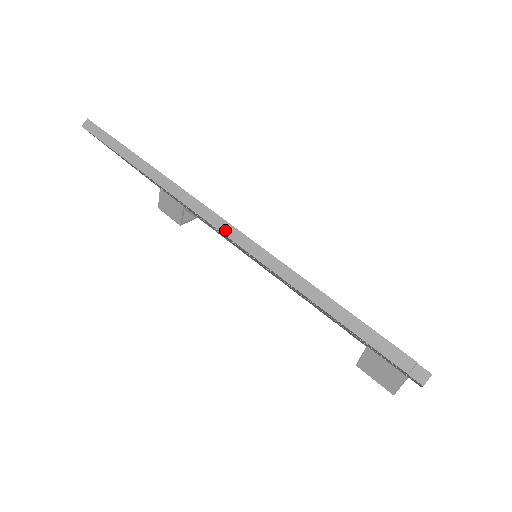
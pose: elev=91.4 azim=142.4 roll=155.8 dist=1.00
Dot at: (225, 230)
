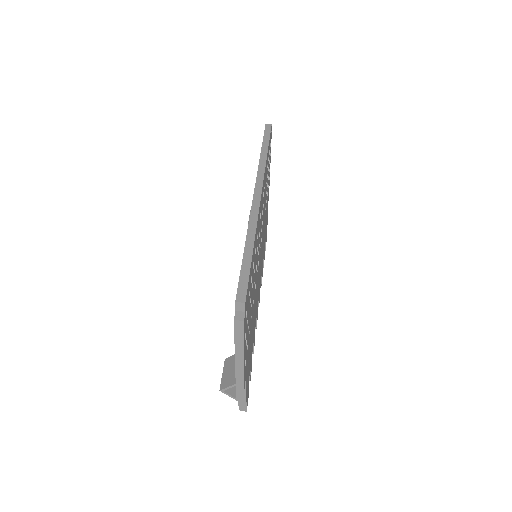
Dot at: (256, 198)
